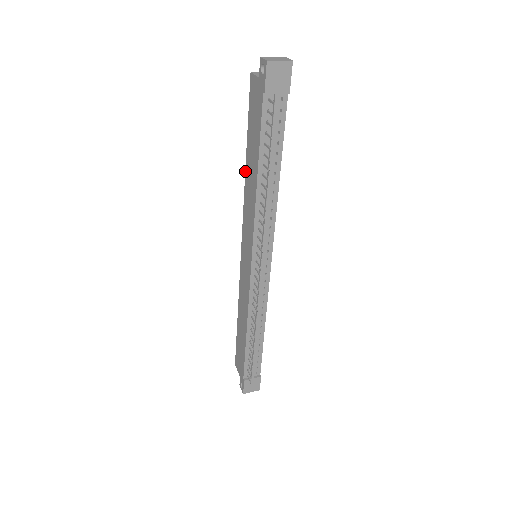
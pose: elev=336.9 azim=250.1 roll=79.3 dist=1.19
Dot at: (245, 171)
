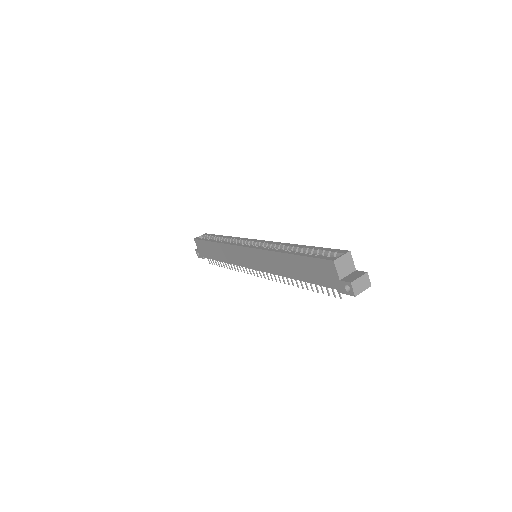
Dot at: (282, 253)
